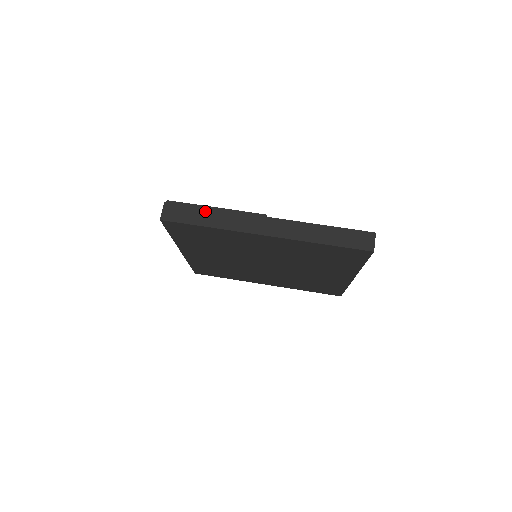
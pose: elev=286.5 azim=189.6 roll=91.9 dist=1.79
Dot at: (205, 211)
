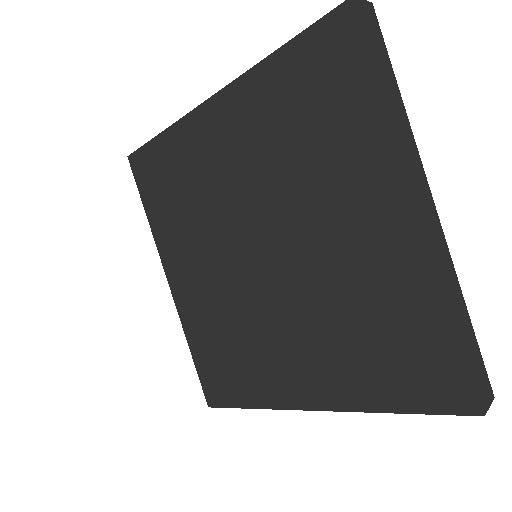
Dot at: occluded
